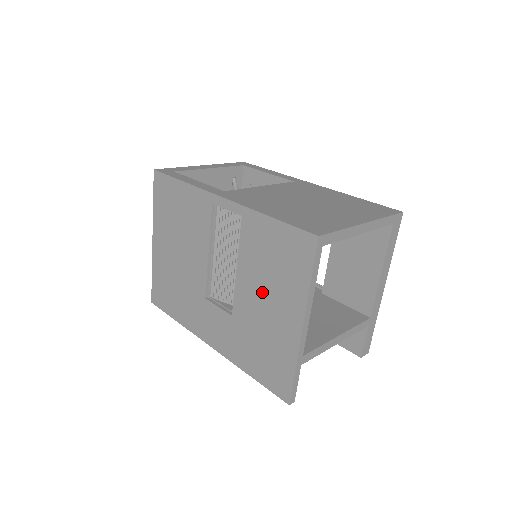
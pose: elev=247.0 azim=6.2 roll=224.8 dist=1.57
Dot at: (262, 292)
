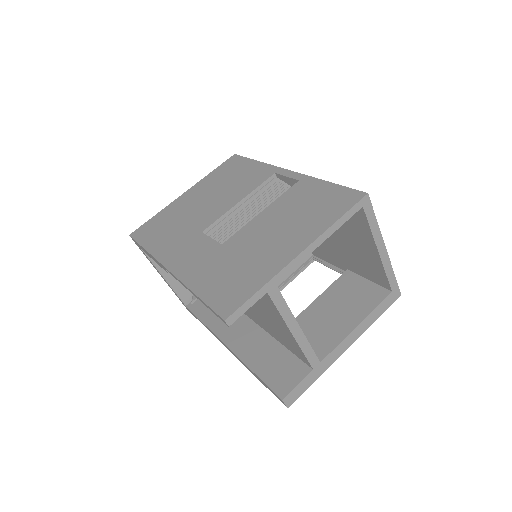
Dot at: (275, 227)
